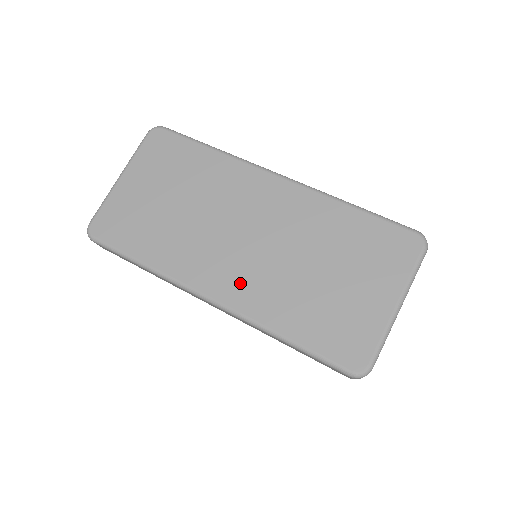
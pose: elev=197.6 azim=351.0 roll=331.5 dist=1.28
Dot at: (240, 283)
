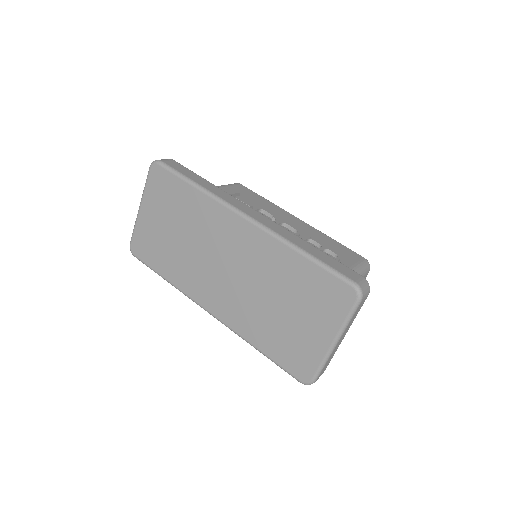
Dot at: (227, 305)
